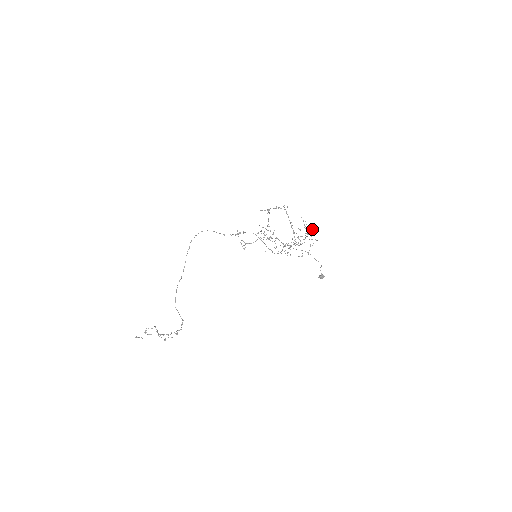
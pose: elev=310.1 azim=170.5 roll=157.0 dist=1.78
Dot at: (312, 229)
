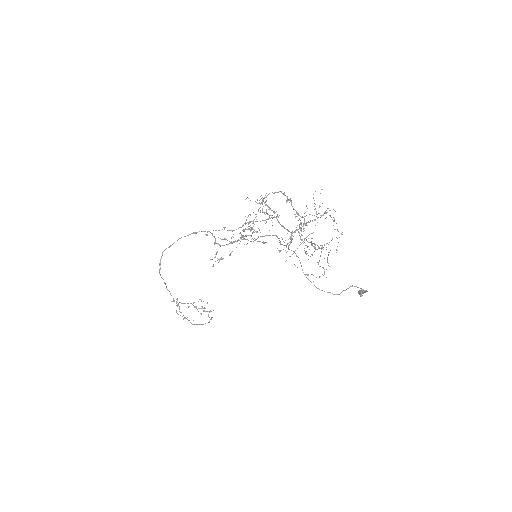
Dot at: occluded
